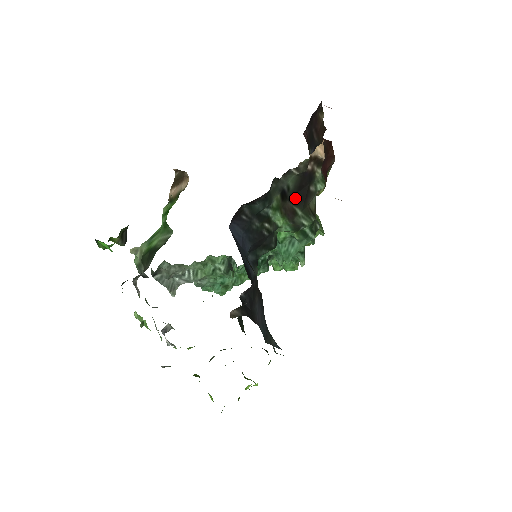
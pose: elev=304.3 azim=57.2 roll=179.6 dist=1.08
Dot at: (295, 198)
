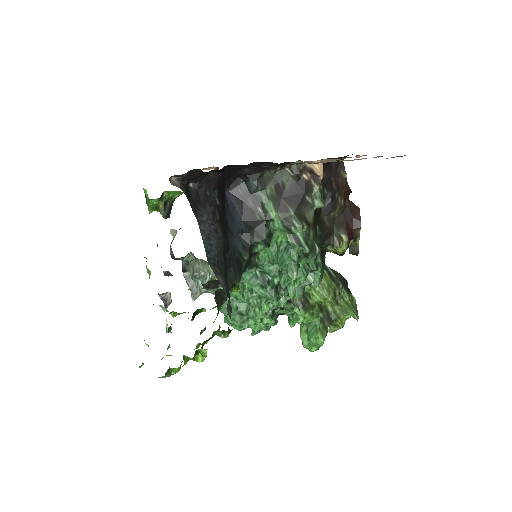
Dot at: (290, 199)
